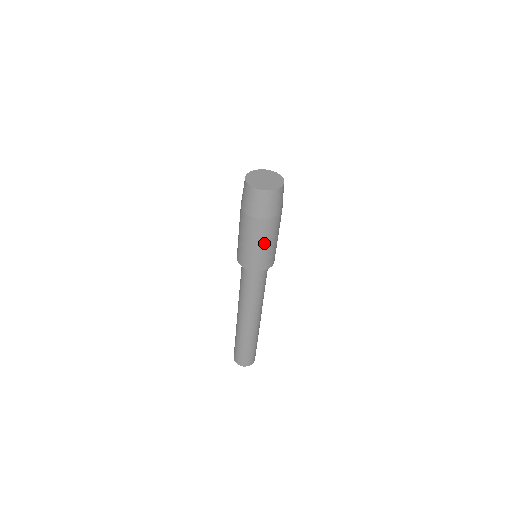
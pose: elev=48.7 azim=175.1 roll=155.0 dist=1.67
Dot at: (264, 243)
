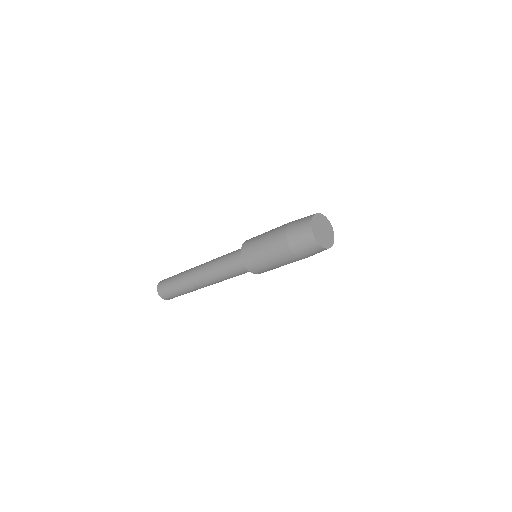
Dot at: (279, 265)
